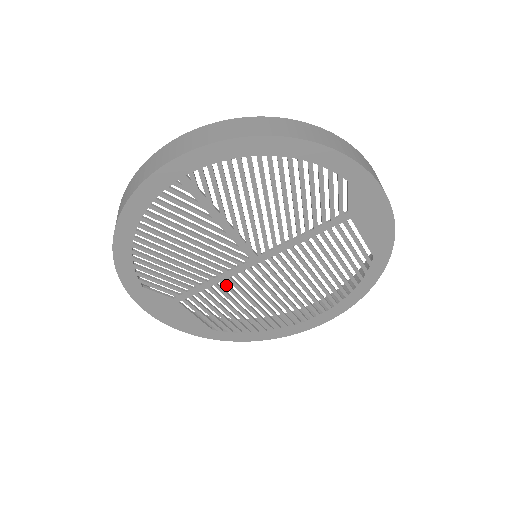
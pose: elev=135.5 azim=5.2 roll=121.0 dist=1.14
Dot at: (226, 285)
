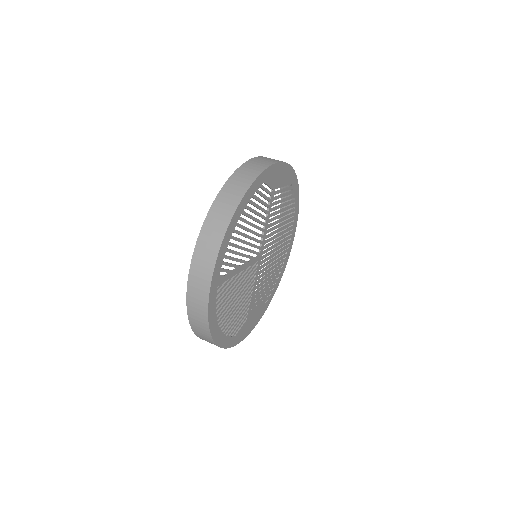
Dot at: (258, 283)
